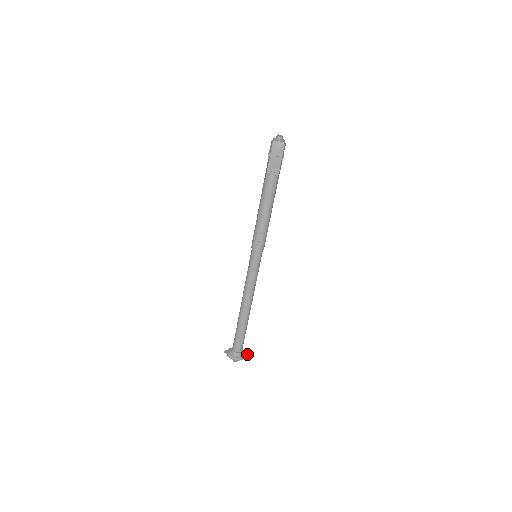
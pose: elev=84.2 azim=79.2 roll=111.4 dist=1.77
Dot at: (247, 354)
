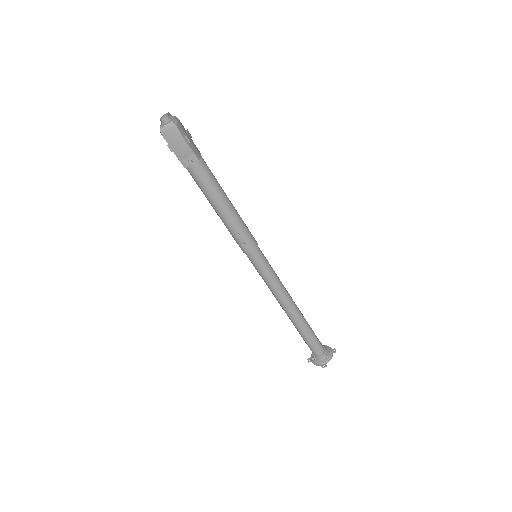
Dot at: (333, 349)
